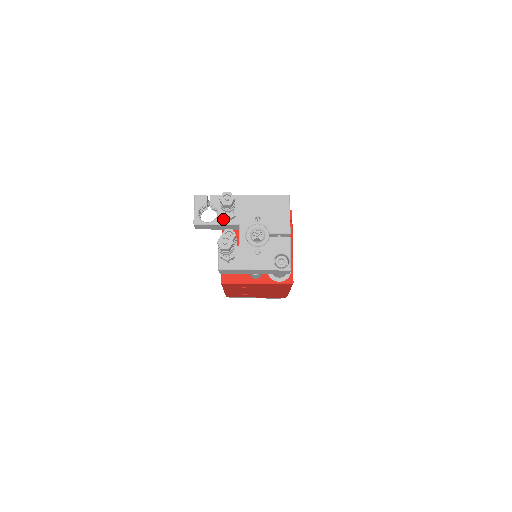
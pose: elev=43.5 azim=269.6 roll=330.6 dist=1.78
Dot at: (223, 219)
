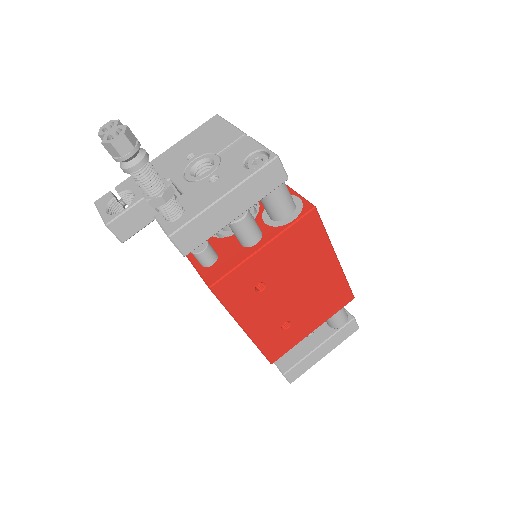
Dot at: occluded
